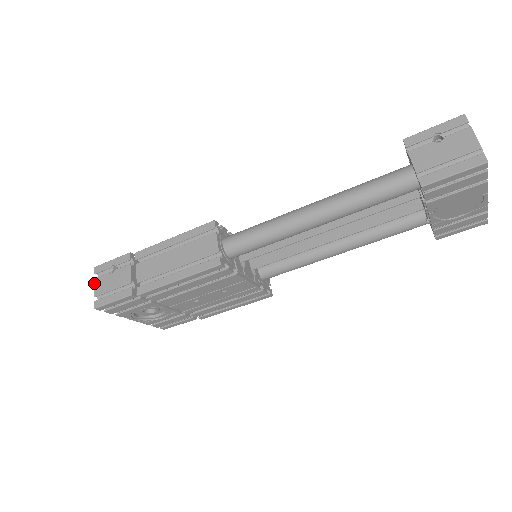
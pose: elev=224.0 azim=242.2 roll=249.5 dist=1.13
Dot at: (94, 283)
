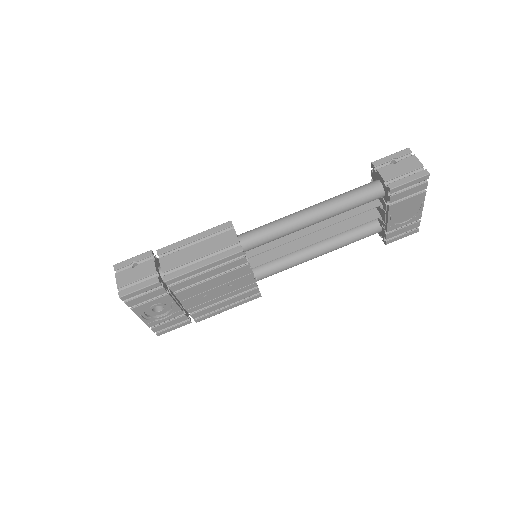
Dot at: (115, 277)
